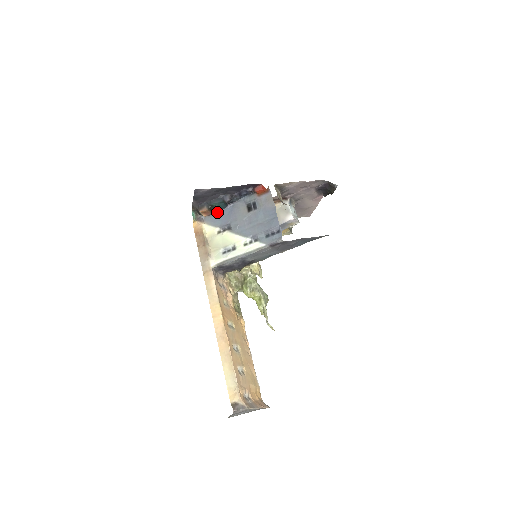
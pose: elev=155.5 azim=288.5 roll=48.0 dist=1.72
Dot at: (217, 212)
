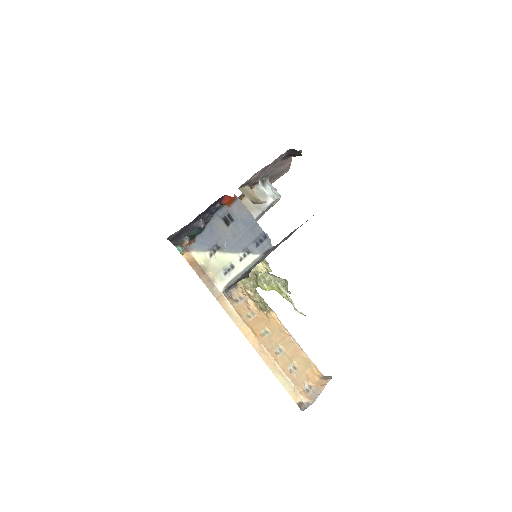
Dot at: (199, 236)
